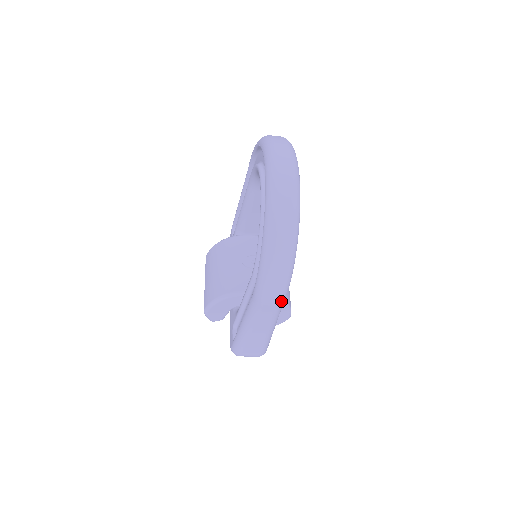
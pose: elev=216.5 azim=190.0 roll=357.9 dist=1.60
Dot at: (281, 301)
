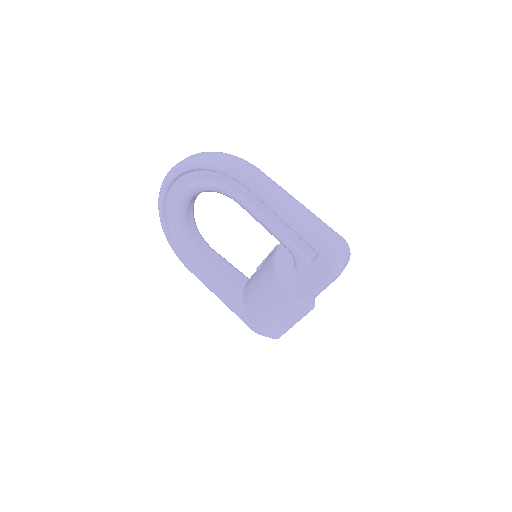
Dot at: (258, 169)
